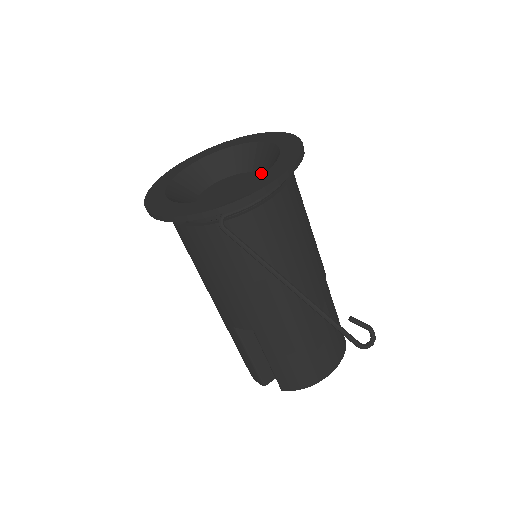
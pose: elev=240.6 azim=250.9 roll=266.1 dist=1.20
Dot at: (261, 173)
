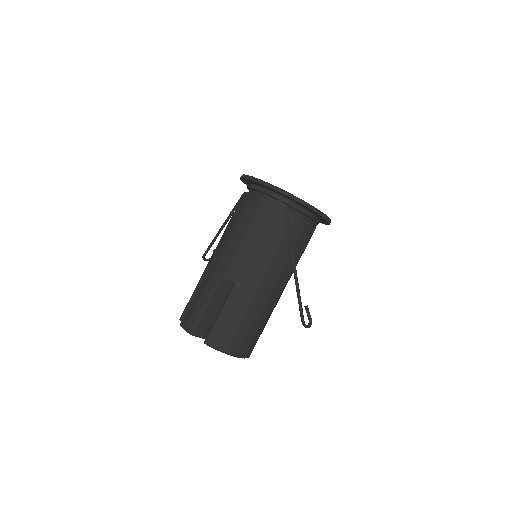
Dot at: occluded
